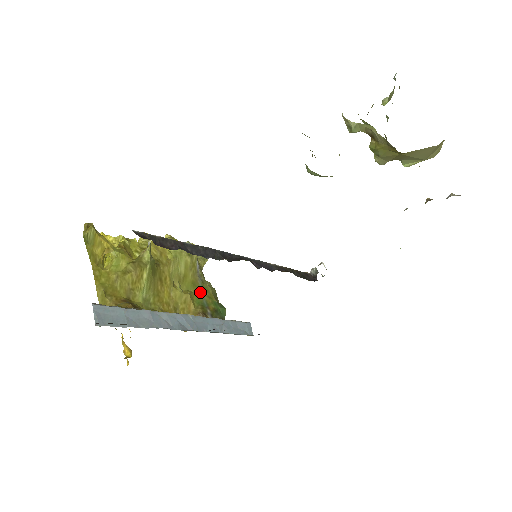
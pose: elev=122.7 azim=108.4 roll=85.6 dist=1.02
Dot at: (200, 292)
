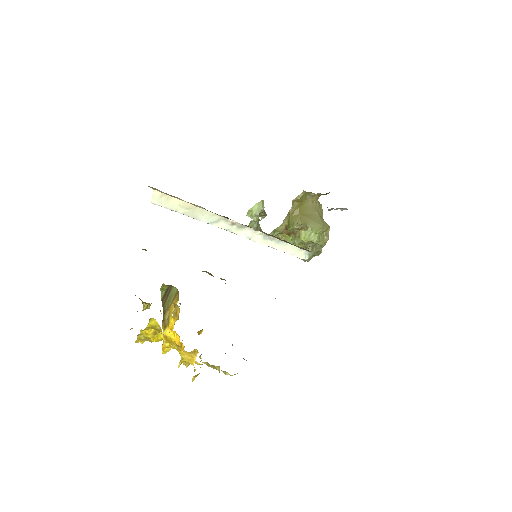
Dot at: occluded
